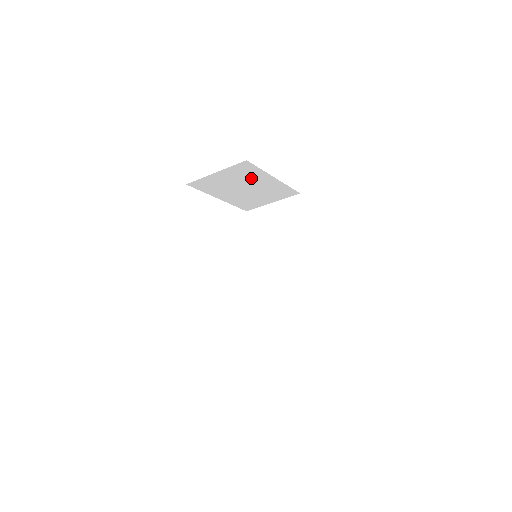
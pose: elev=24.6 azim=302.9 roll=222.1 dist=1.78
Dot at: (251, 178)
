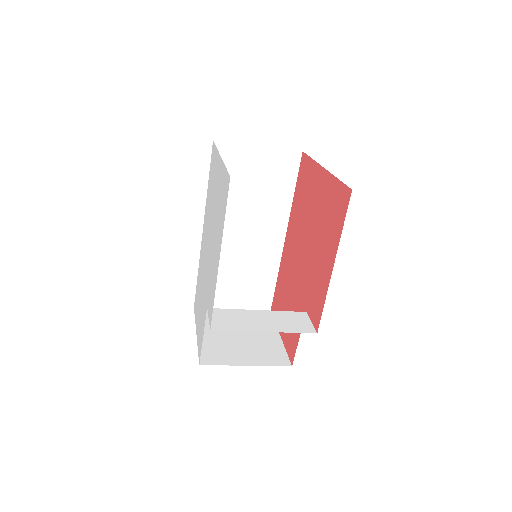
Dot at: occluded
